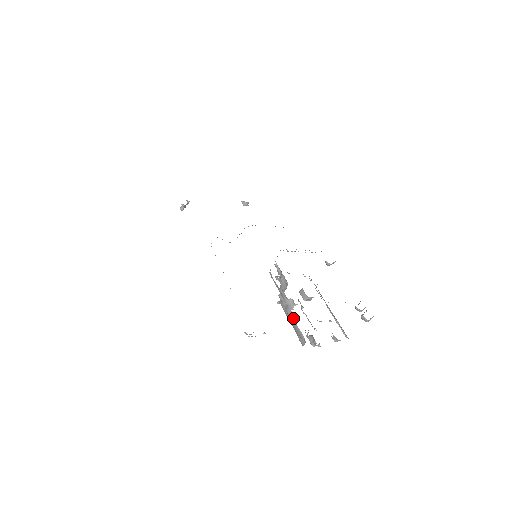
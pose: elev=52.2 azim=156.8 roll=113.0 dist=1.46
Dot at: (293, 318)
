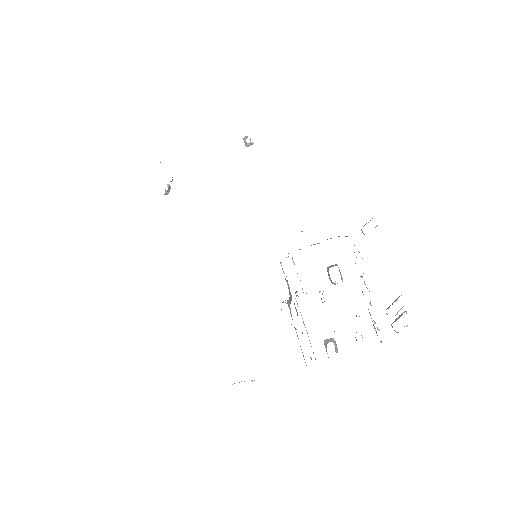
Dot at: (298, 338)
